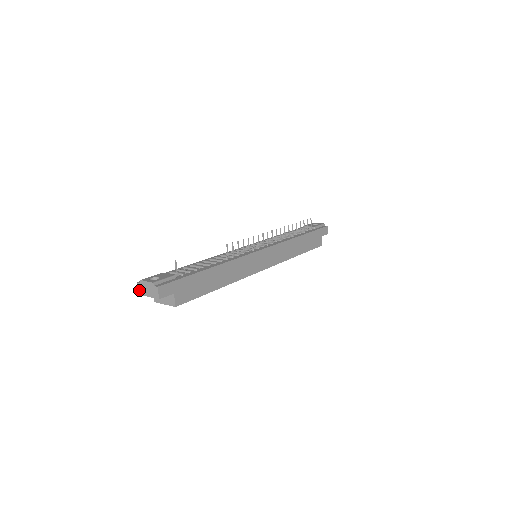
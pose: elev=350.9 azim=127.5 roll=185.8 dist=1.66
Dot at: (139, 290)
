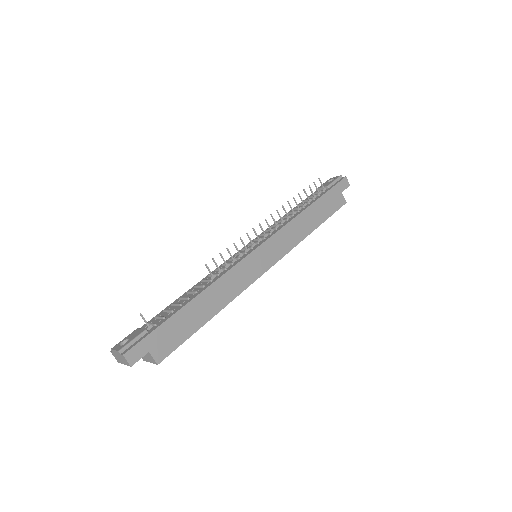
Dot at: (116, 358)
